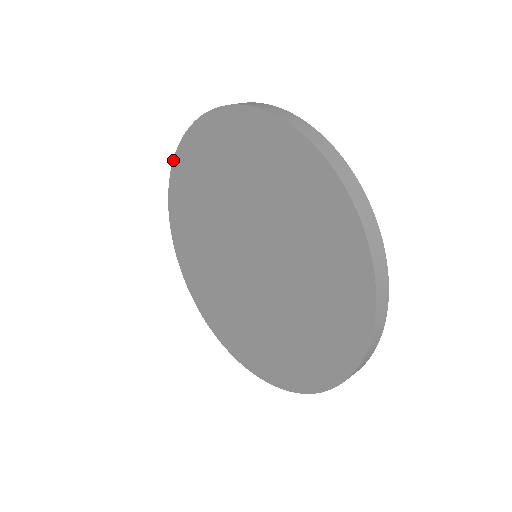
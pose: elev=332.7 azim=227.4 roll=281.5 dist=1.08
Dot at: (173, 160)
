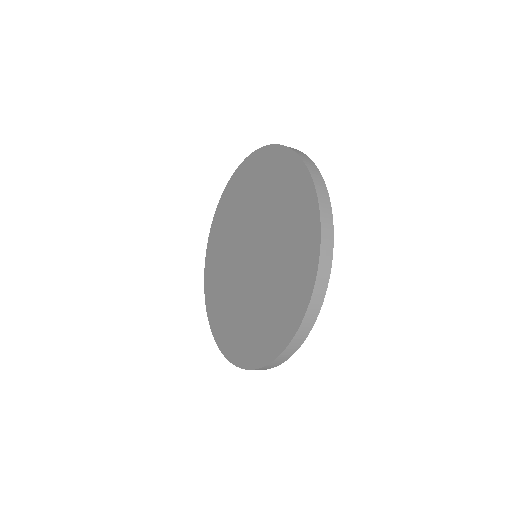
Dot at: (217, 206)
